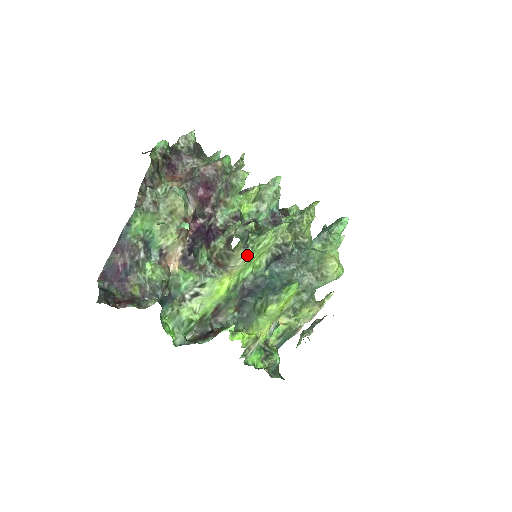
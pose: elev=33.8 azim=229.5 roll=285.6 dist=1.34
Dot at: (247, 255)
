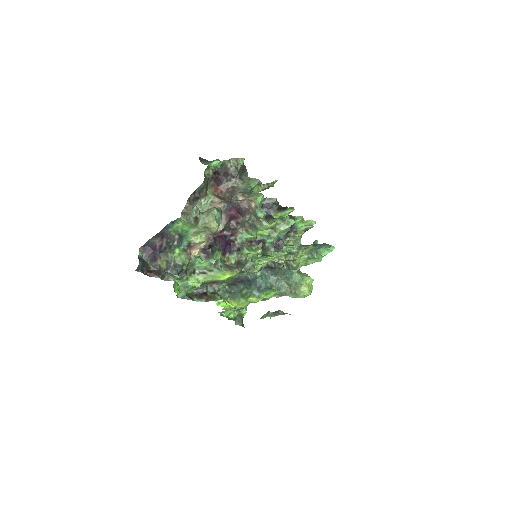
Dot at: occluded
